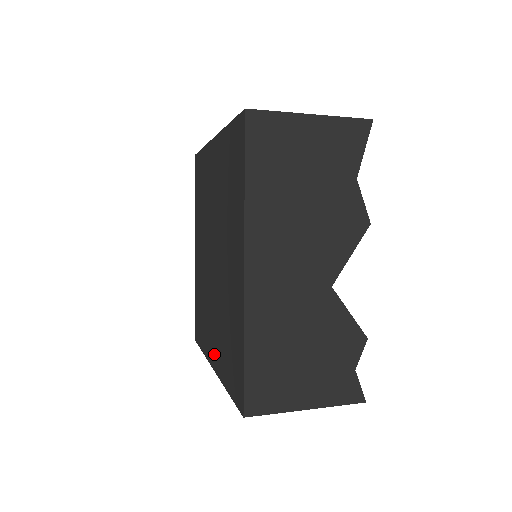
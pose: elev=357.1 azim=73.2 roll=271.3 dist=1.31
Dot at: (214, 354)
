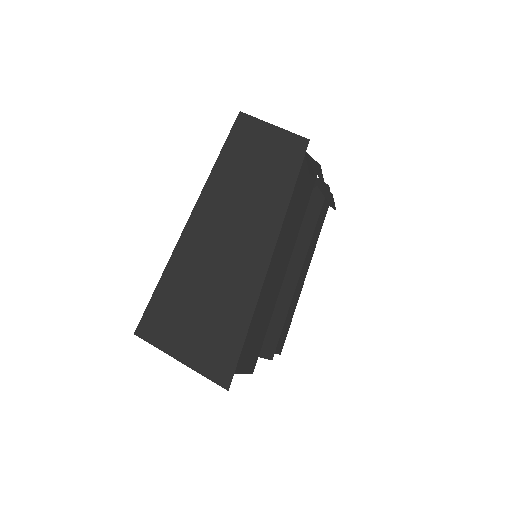
Dot at: occluded
